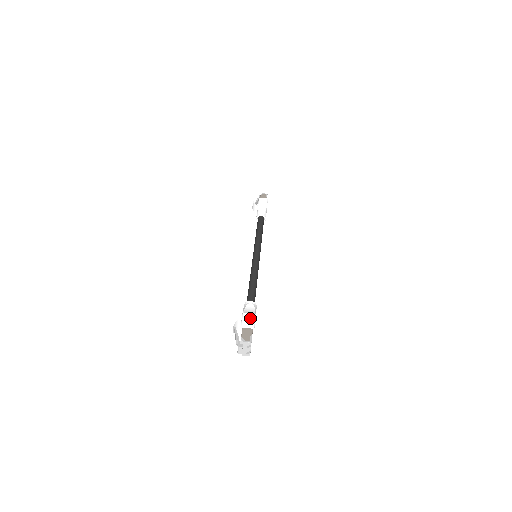
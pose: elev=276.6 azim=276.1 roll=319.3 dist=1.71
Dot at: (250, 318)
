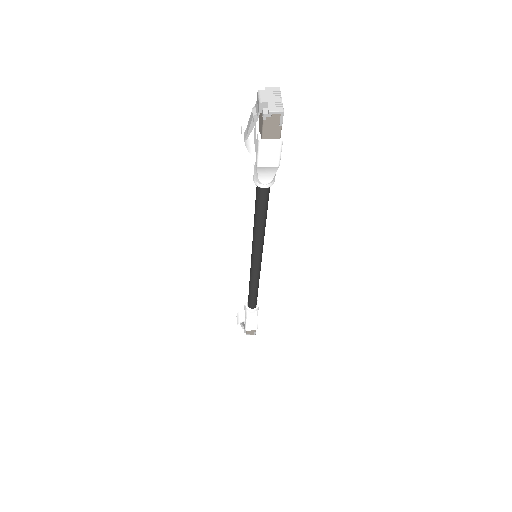
Dot at: occluded
